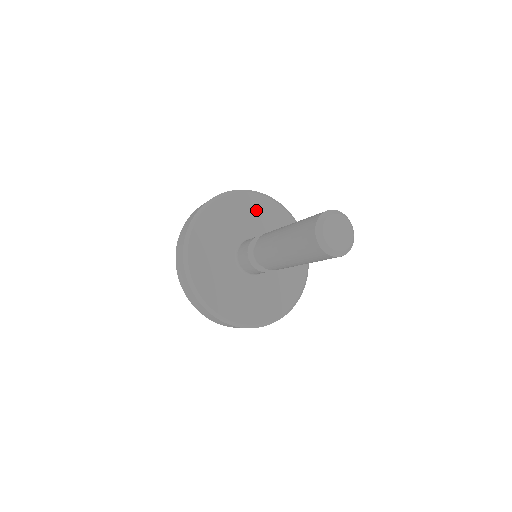
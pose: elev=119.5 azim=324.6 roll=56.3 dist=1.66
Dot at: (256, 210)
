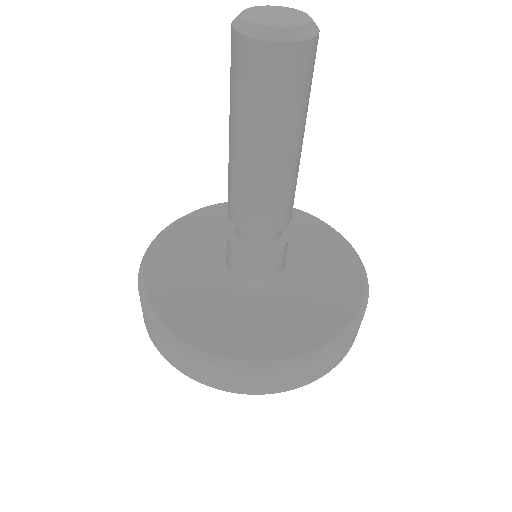
Dot at: occluded
